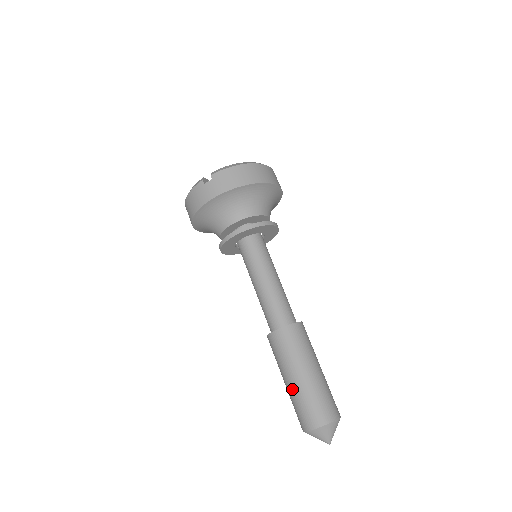
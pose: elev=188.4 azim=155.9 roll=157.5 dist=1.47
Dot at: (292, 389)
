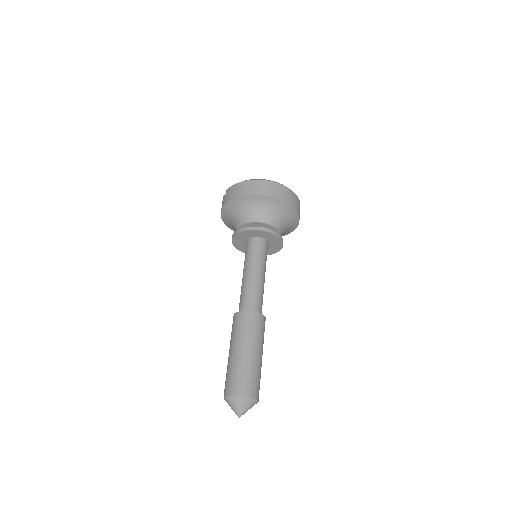
Dot at: occluded
